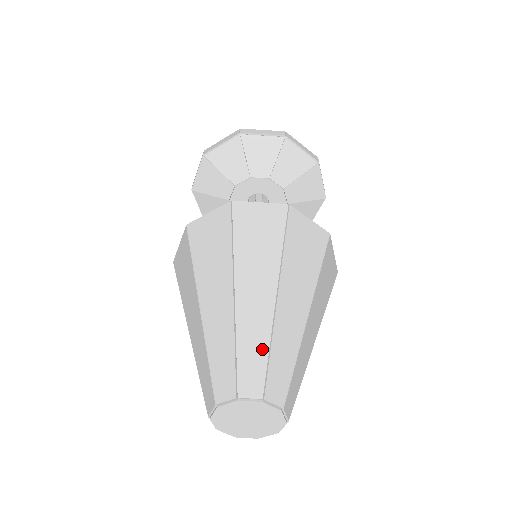
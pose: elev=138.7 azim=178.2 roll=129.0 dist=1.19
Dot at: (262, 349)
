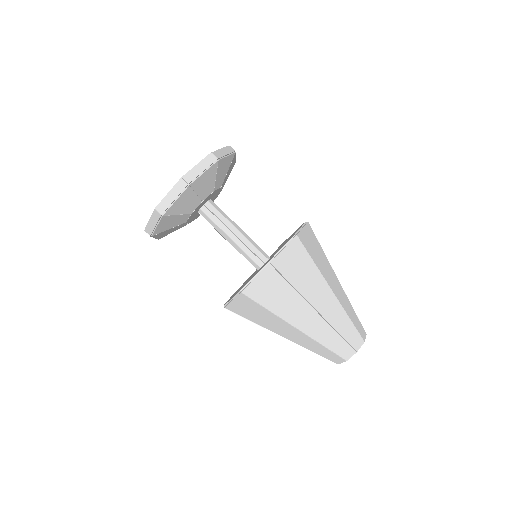
Dot at: (349, 324)
